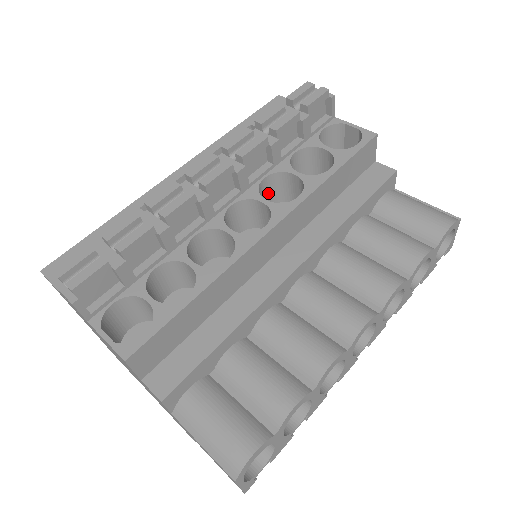
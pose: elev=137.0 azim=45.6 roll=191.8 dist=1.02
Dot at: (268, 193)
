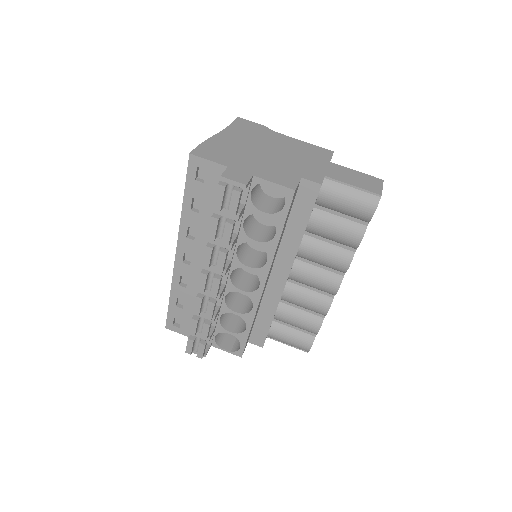
Dot at: occluded
